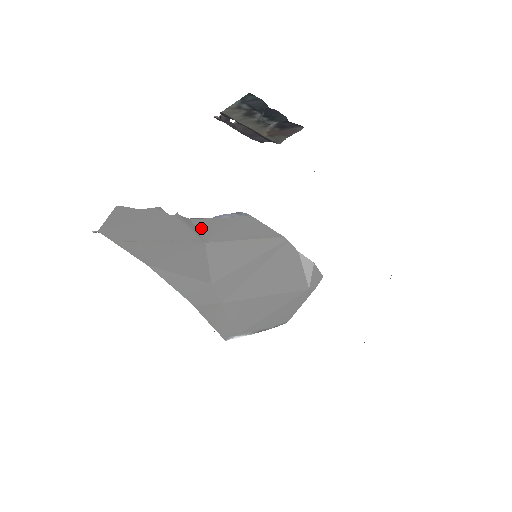
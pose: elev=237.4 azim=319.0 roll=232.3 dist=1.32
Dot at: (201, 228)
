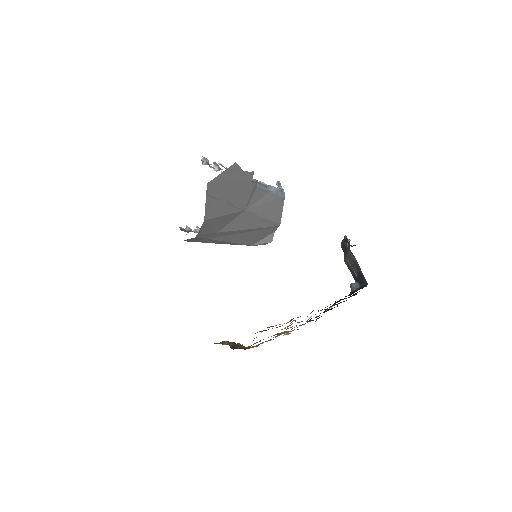
Dot at: (255, 197)
